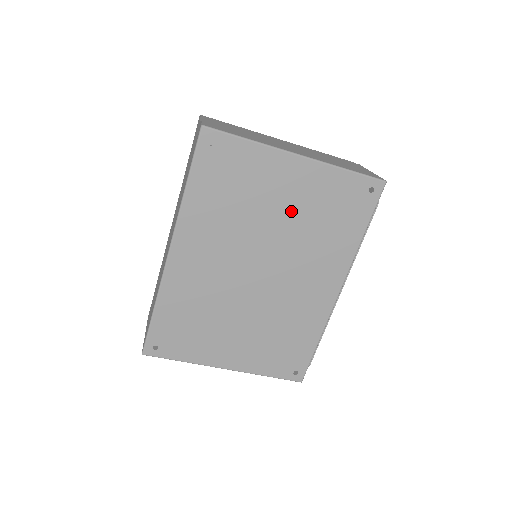
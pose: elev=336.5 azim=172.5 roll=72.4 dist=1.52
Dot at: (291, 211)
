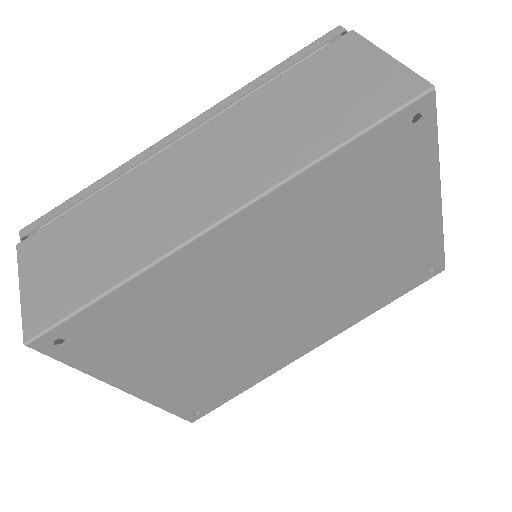
Dot at: (375, 252)
